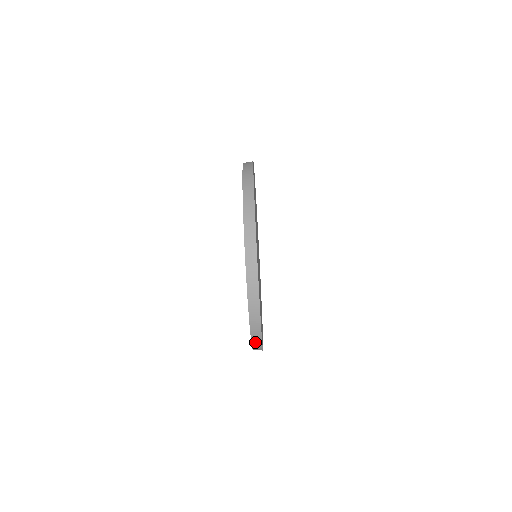
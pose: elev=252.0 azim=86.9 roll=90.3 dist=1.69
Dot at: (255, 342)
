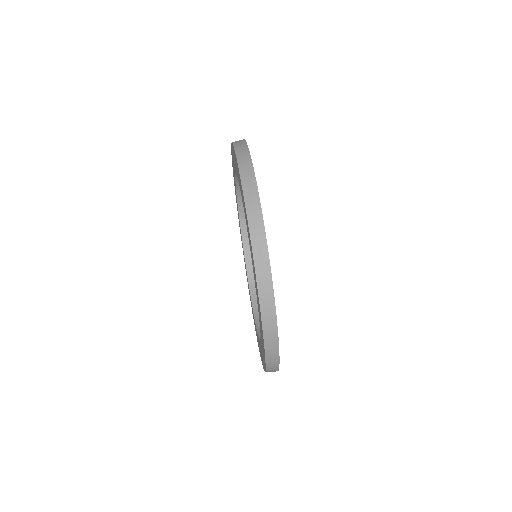
Dot at: (251, 209)
